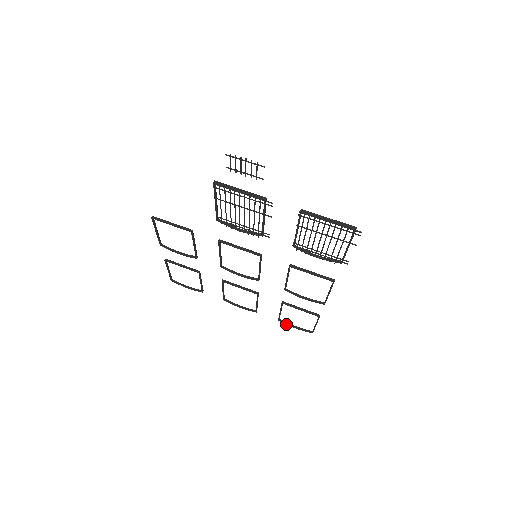
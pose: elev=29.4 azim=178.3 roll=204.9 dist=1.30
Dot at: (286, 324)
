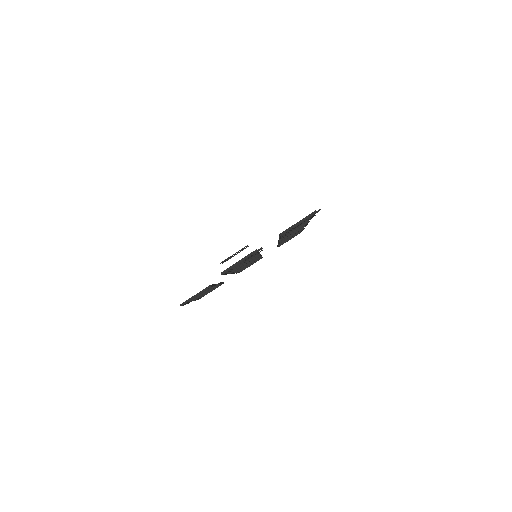
Dot at: occluded
